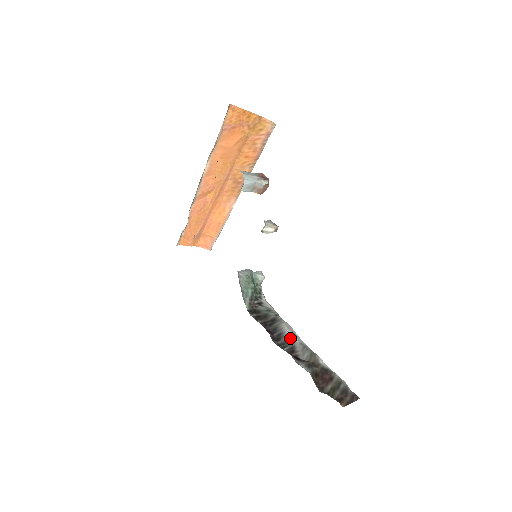
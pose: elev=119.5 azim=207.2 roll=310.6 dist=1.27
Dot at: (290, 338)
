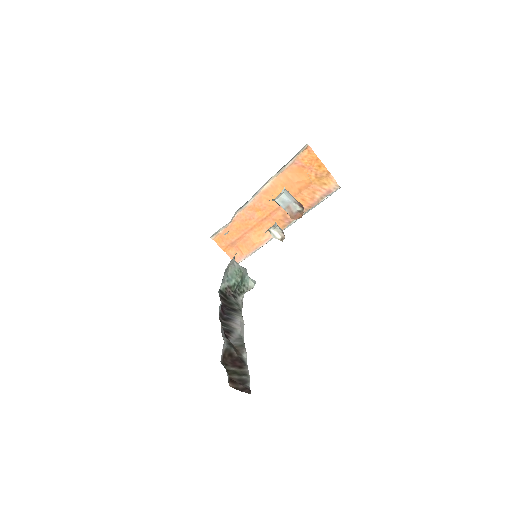
Dot at: (235, 326)
